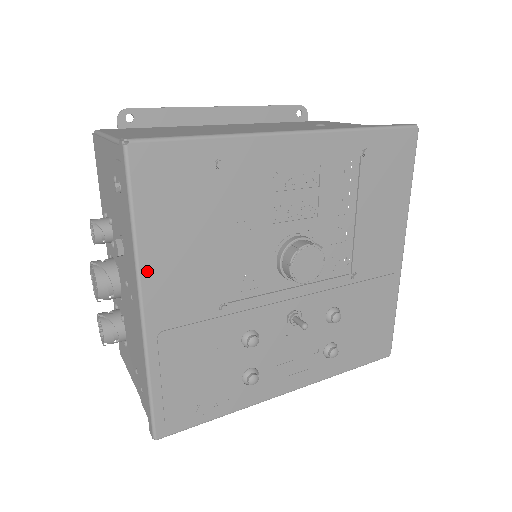
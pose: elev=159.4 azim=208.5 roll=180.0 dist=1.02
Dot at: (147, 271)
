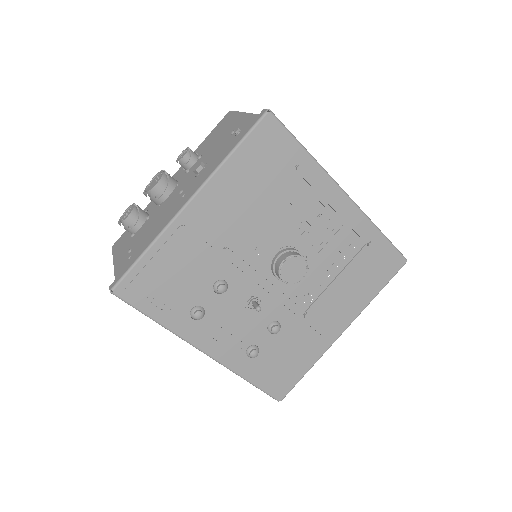
Dot at: (213, 183)
